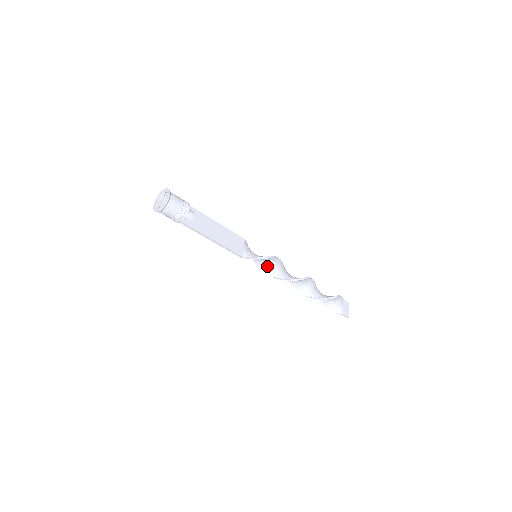
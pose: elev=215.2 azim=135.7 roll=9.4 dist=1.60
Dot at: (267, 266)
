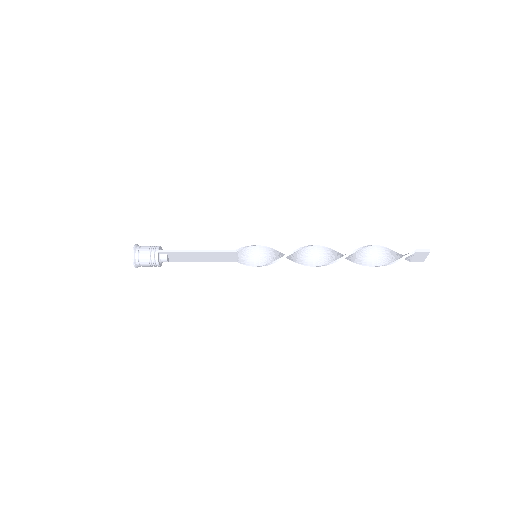
Dot at: (276, 255)
